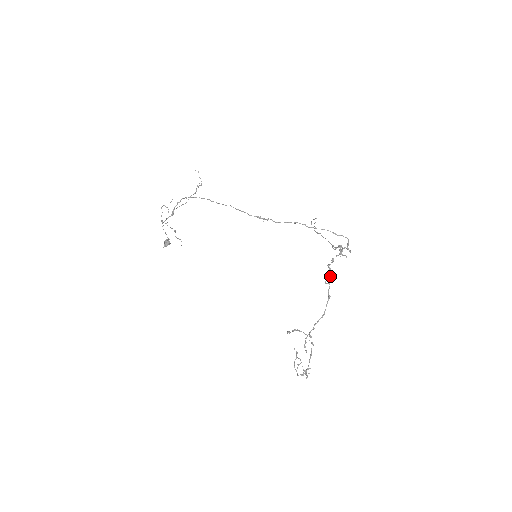
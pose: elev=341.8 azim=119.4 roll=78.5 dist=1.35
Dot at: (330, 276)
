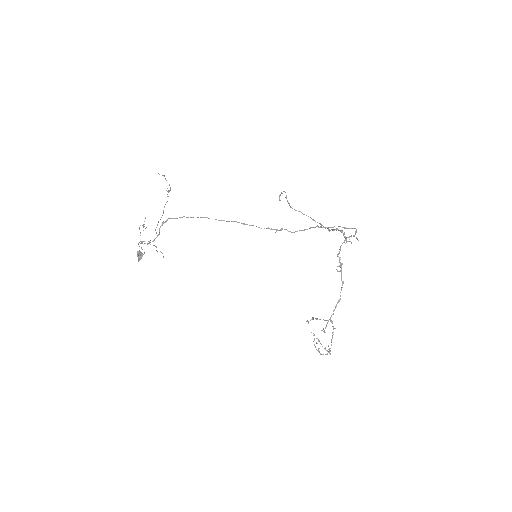
Dot at: (341, 265)
